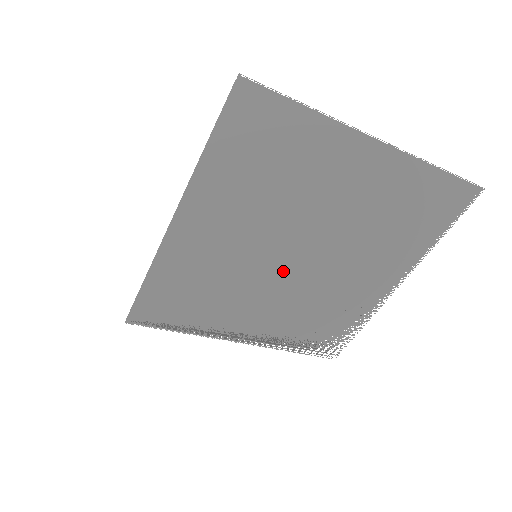
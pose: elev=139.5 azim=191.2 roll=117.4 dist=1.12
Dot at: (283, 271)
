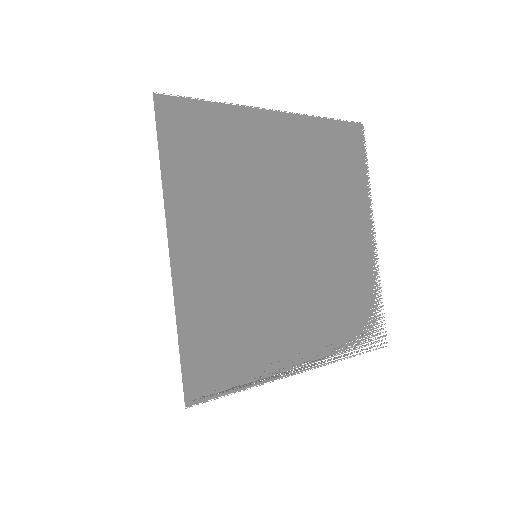
Dot at: (286, 262)
